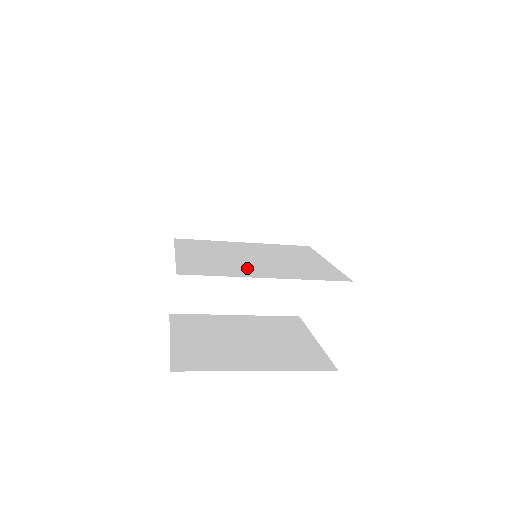
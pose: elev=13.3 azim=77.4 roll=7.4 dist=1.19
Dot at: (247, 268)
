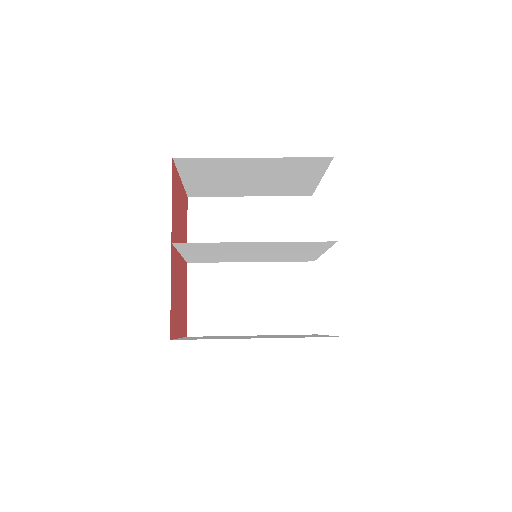
Dot at: (240, 247)
